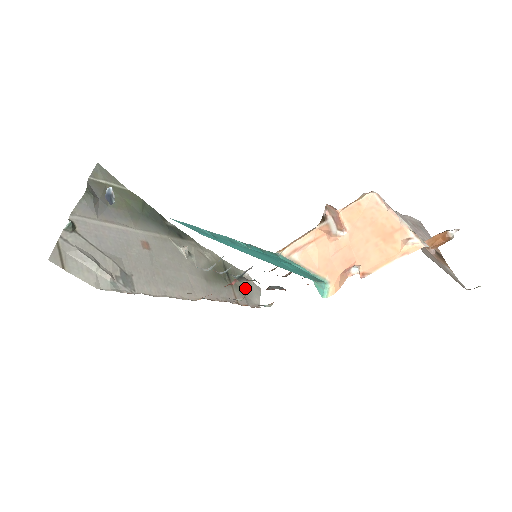
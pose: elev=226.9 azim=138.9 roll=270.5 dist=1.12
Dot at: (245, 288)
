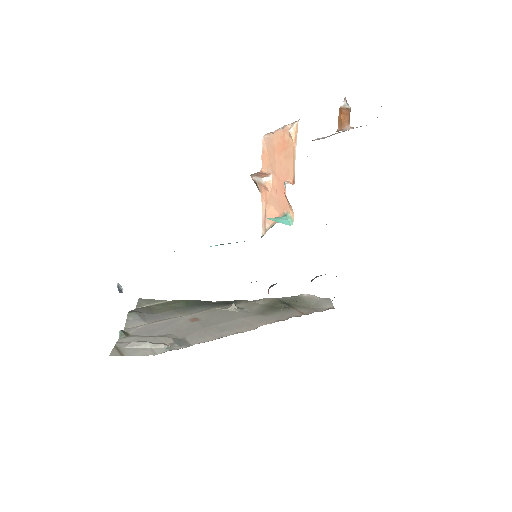
Dot at: (310, 304)
